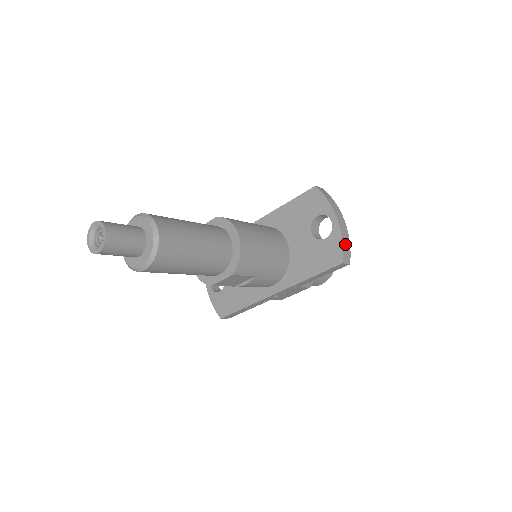
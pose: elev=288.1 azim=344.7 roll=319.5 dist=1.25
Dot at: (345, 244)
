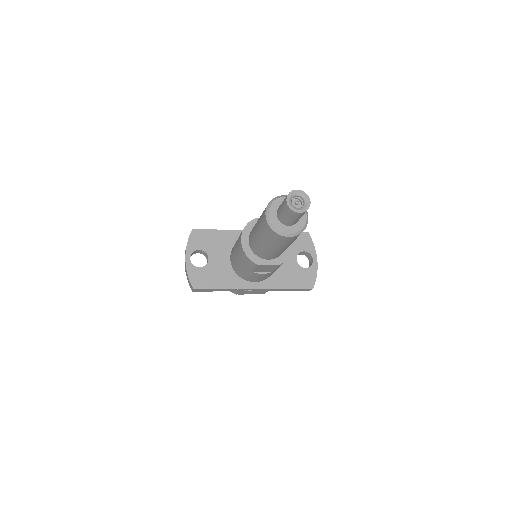
Dot at: (315, 277)
